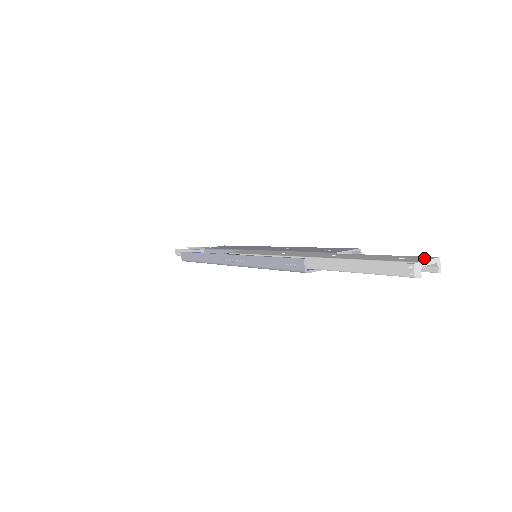
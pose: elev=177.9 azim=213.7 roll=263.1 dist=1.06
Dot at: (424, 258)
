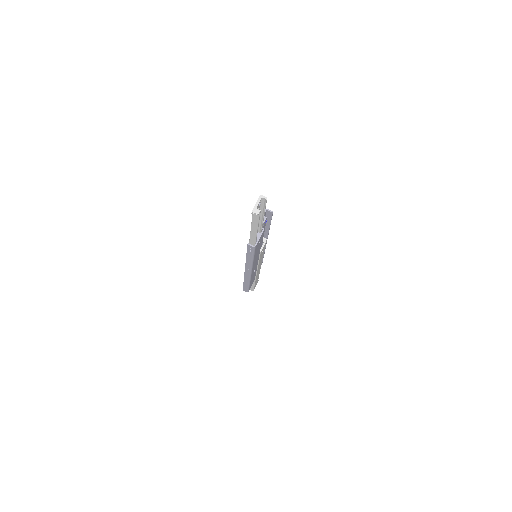
Dot at: (257, 202)
